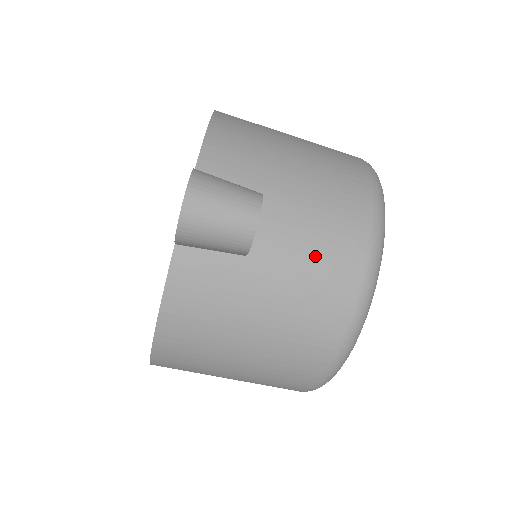
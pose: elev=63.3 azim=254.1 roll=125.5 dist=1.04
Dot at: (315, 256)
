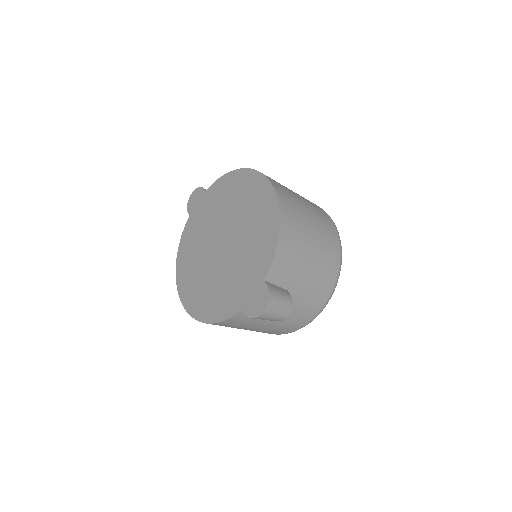
Dot at: (298, 313)
